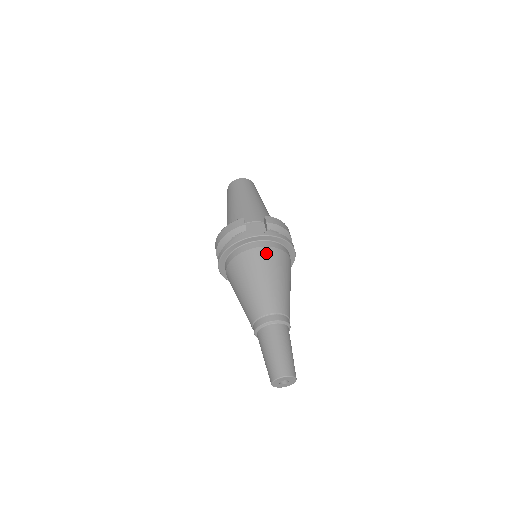
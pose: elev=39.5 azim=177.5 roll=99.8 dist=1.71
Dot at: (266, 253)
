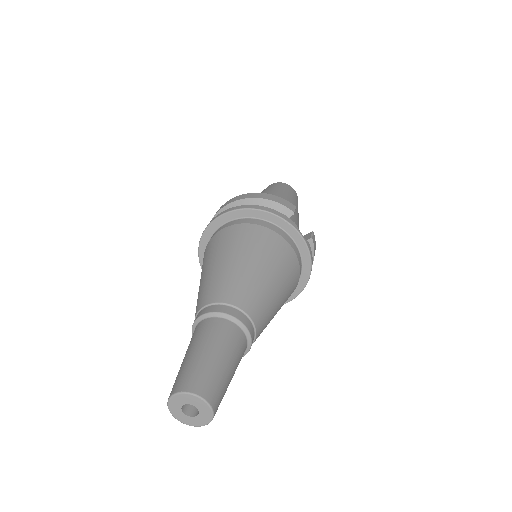
Dot at: (291, 258)
